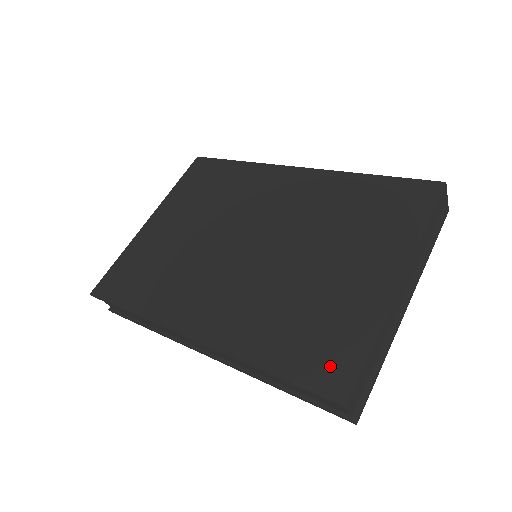
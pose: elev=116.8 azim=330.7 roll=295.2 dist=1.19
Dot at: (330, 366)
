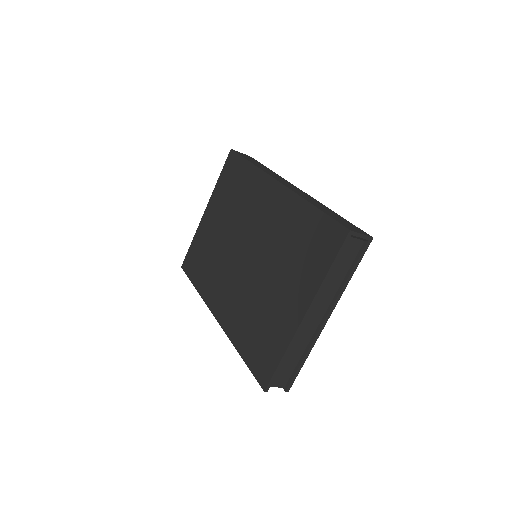
Dot at: (263, 364)
